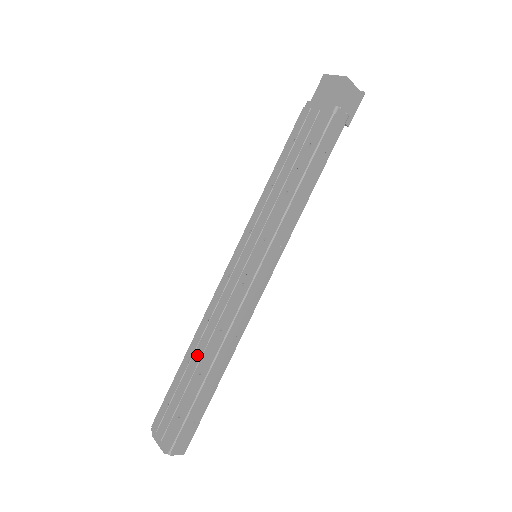
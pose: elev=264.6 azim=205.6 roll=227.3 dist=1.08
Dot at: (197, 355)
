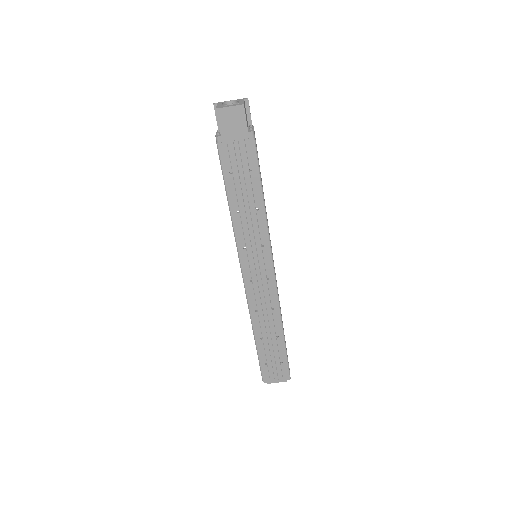
Dot at: (265, 332)
